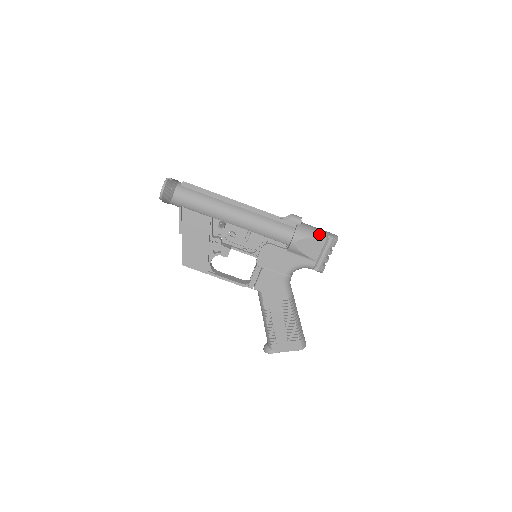
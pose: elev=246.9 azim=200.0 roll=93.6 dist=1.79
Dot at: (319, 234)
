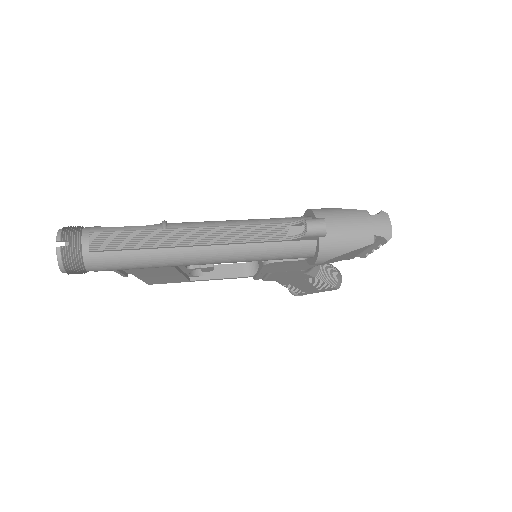
Dot at: (359, 241)
